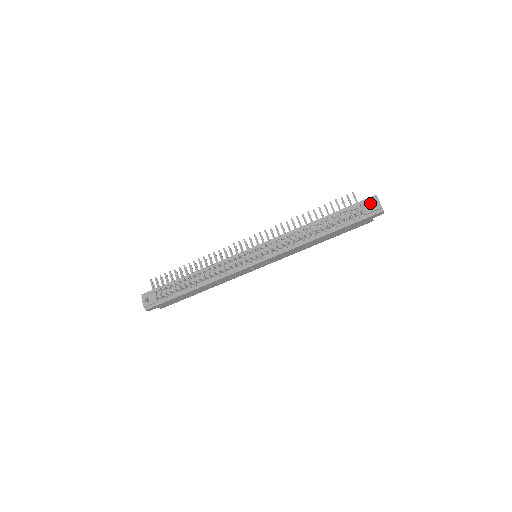
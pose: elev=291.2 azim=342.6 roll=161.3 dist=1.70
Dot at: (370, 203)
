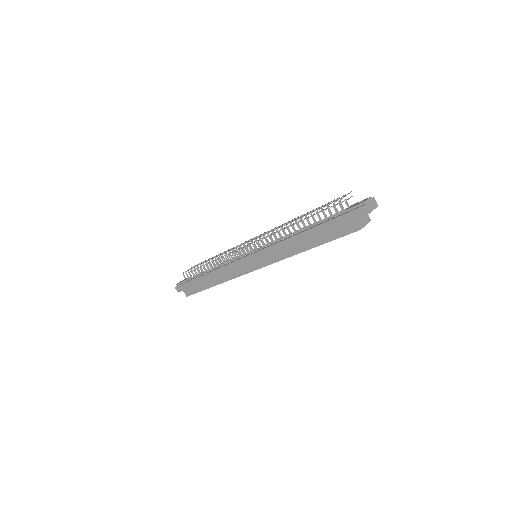
Dot at: (360, 202)
